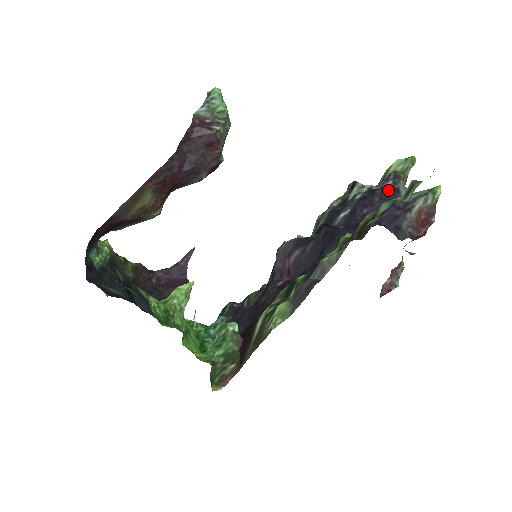
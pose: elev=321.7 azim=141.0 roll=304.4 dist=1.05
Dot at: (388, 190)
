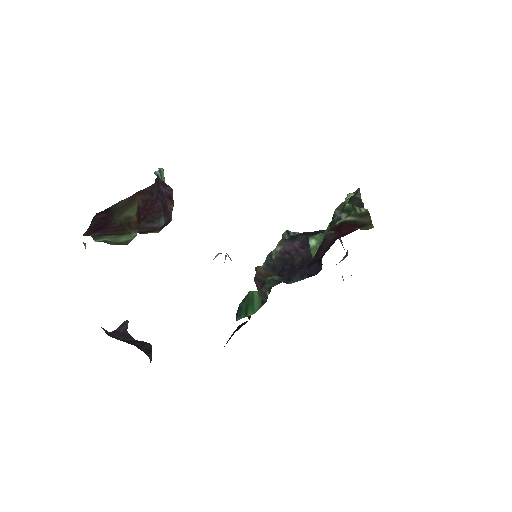
Dot at: occluded
